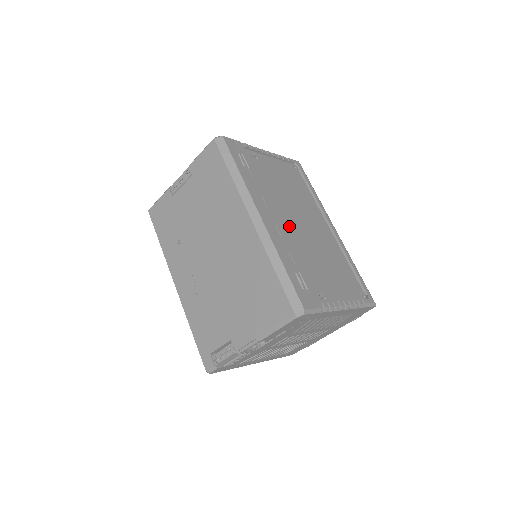
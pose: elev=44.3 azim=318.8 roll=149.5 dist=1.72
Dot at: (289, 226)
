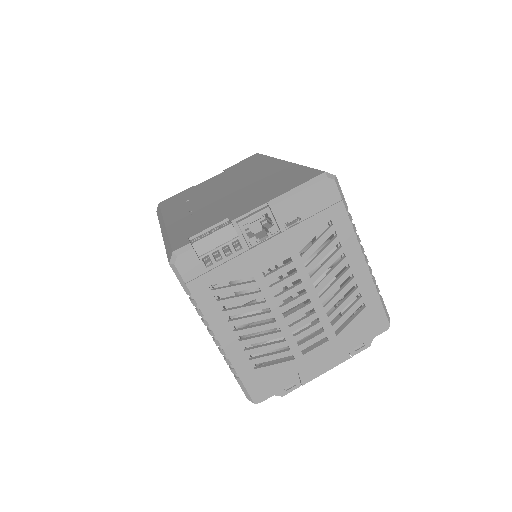
Dot at: occluded
